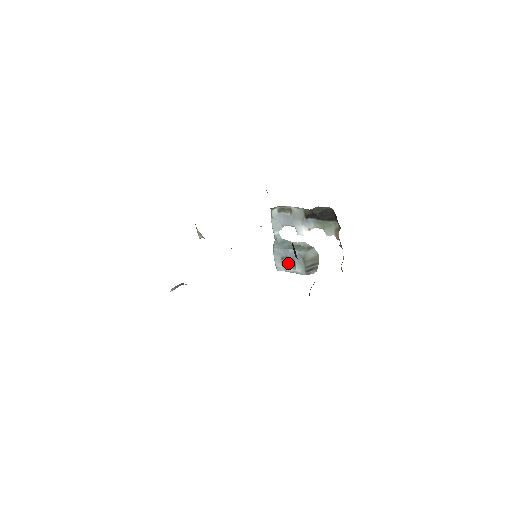
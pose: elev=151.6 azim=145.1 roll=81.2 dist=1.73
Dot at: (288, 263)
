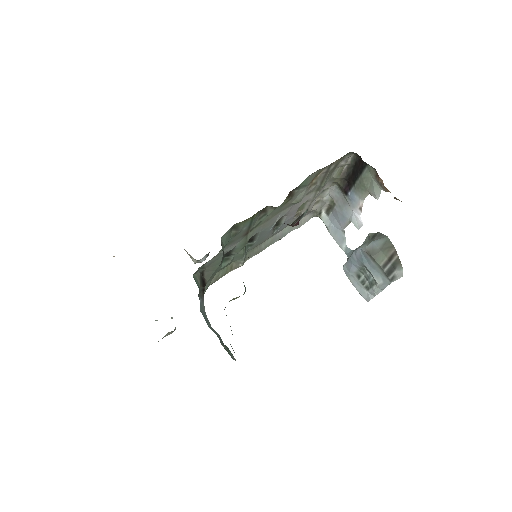
Dot at: (367, 279)
